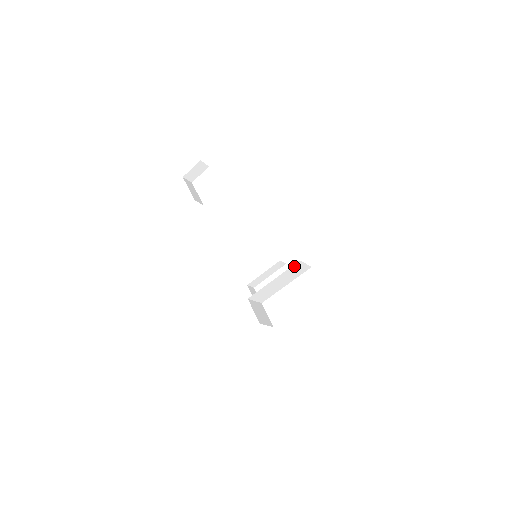
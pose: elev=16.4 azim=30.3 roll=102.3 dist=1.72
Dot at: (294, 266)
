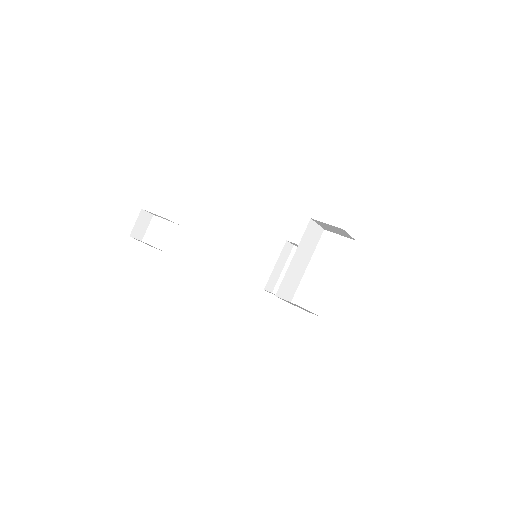
Dot at: (307, 230)
